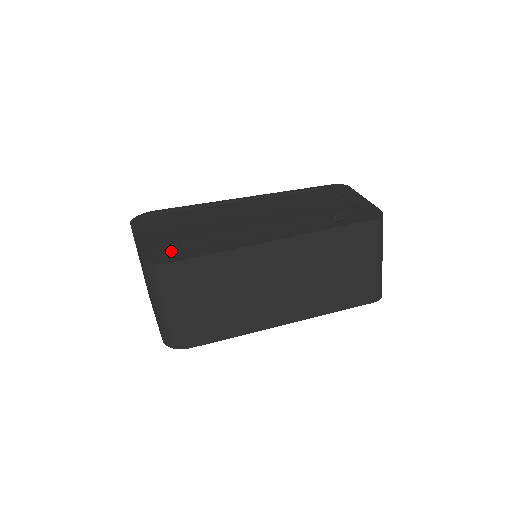
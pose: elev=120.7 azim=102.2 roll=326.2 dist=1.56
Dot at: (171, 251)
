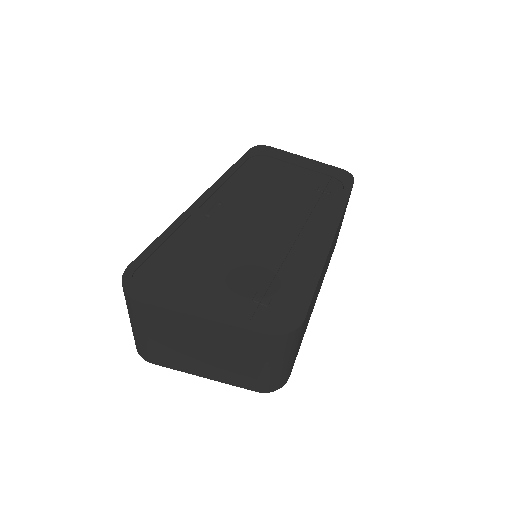
Dot at: (274, 306)
